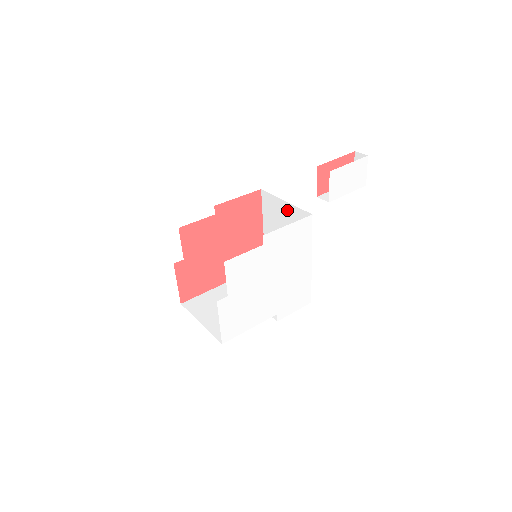
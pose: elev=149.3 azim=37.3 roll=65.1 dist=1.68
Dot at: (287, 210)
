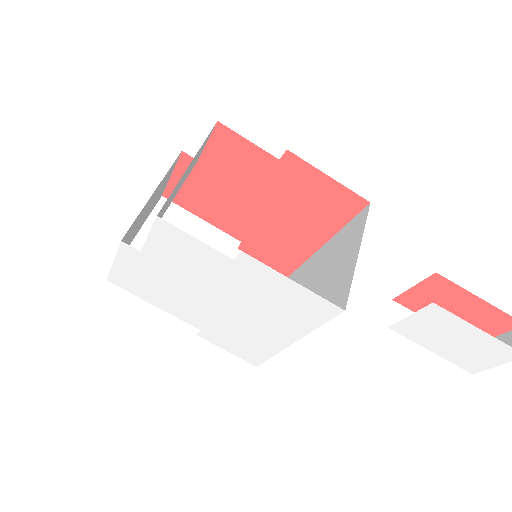
Dot at: (348, 262)
